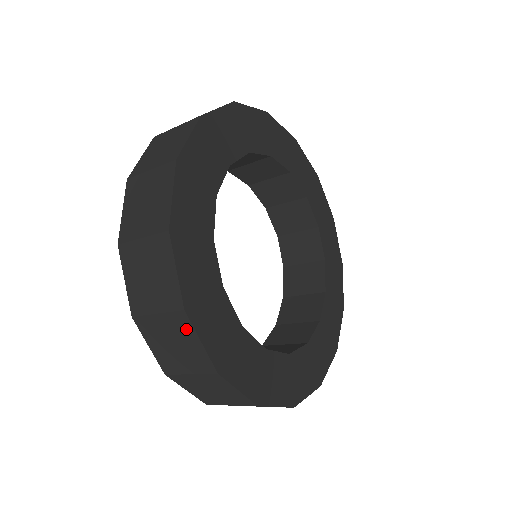
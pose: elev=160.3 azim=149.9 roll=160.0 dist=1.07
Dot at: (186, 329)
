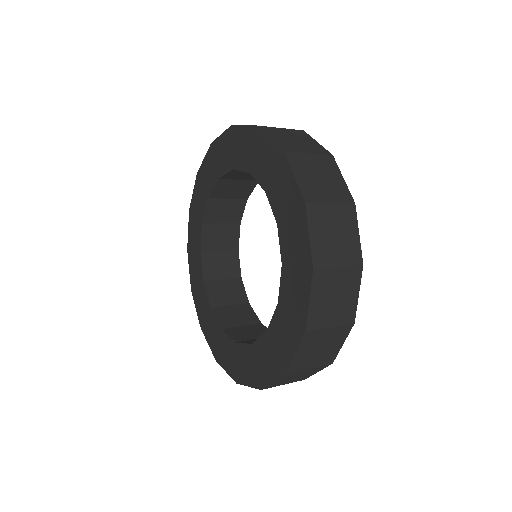
Dot at: occluded
